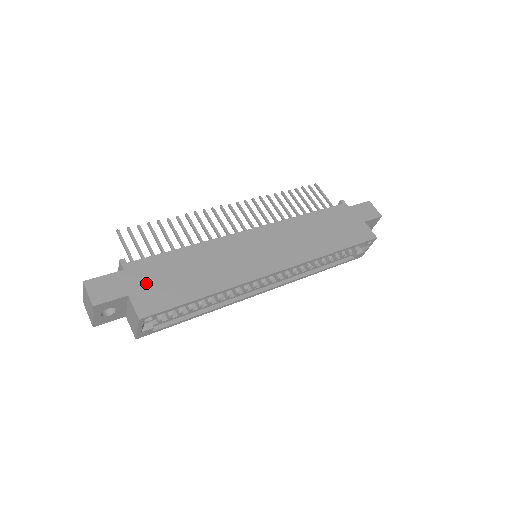
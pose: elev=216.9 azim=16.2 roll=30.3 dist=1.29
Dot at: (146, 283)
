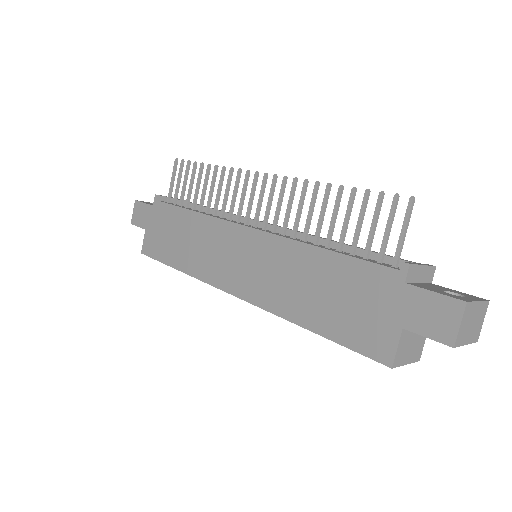
Dot at: (156, 227)
